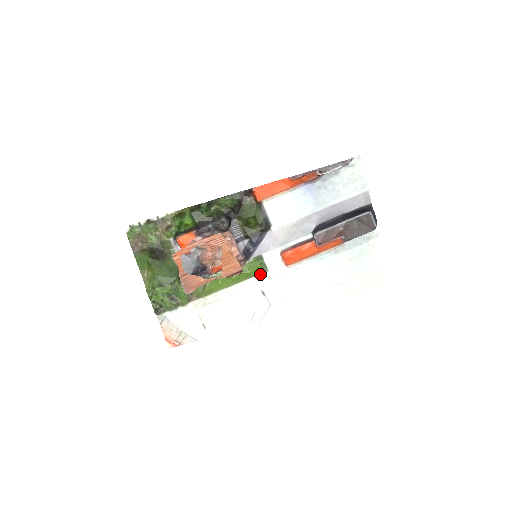
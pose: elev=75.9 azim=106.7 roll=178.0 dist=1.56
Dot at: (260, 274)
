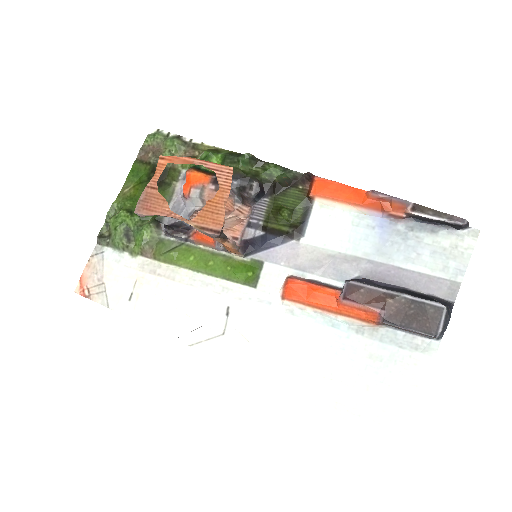
Dot at: (243, 284)
